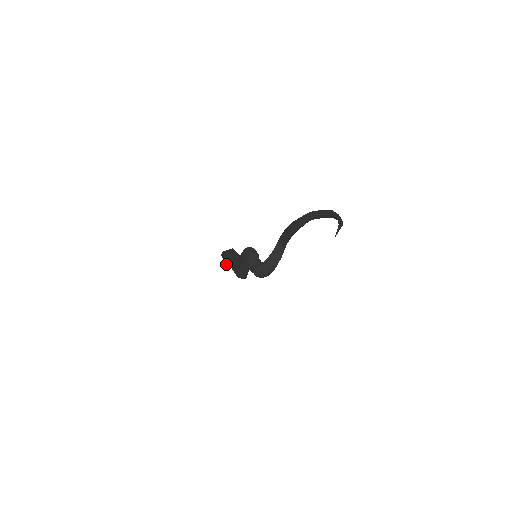
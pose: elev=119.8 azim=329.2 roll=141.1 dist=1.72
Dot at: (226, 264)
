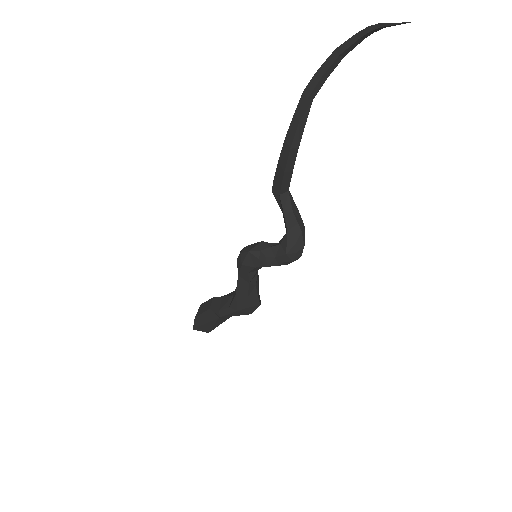
Dot at: (209, 331)
